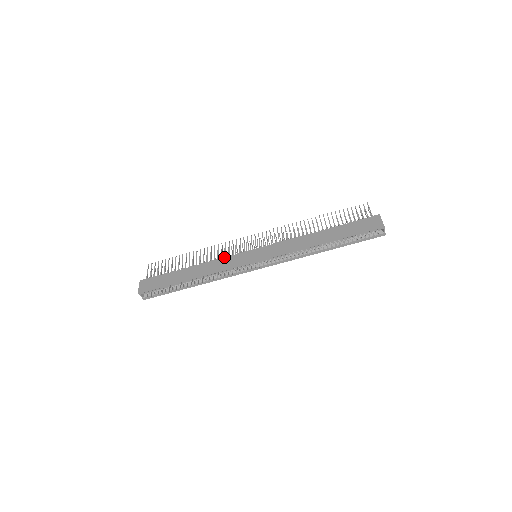
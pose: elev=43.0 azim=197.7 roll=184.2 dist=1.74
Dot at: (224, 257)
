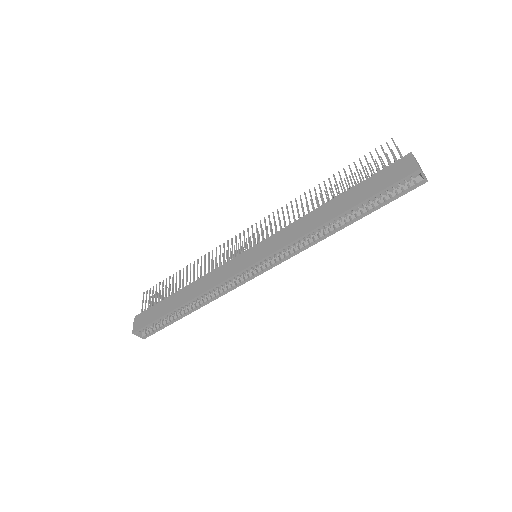
Dot at: (218, 267)
